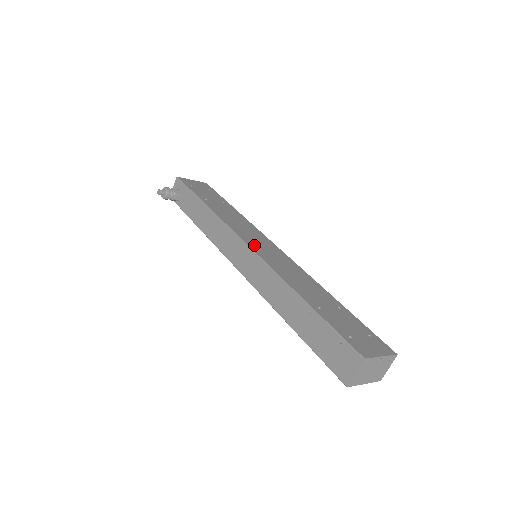
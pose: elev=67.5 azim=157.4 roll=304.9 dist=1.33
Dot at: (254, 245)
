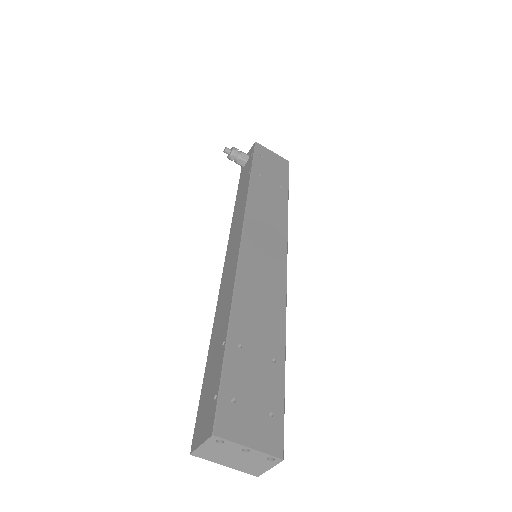
Dot at: (252, 242)
